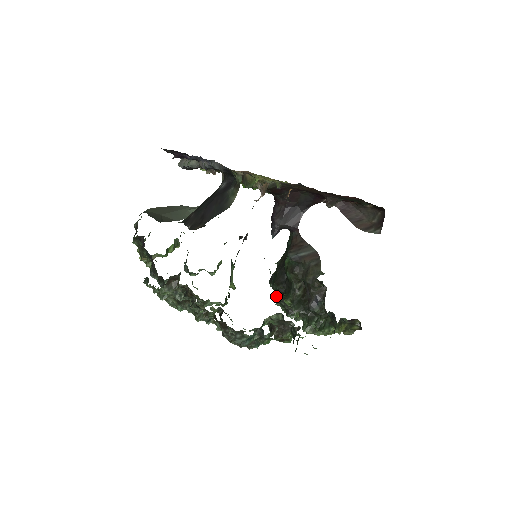
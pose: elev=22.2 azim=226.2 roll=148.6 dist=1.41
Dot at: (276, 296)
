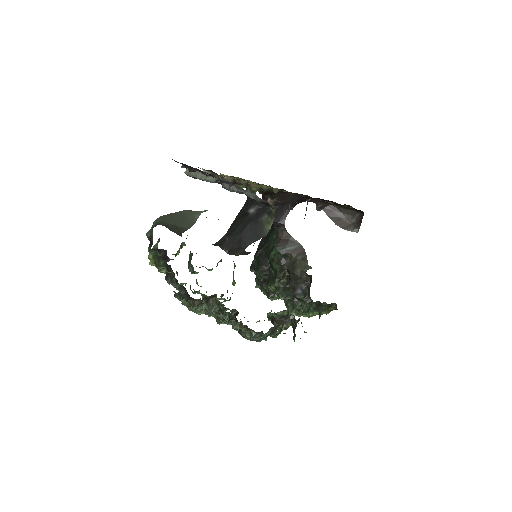
Dot at: (258, 281)
